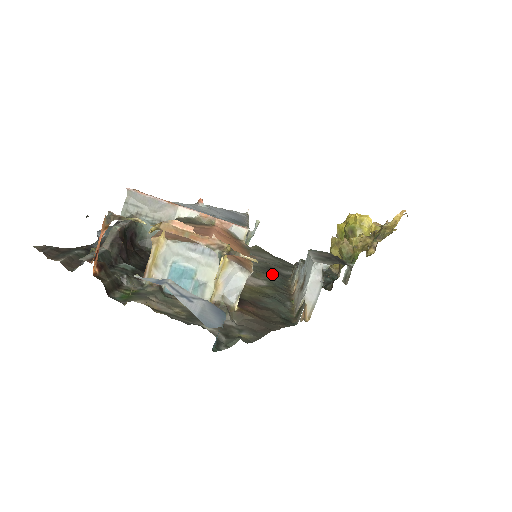
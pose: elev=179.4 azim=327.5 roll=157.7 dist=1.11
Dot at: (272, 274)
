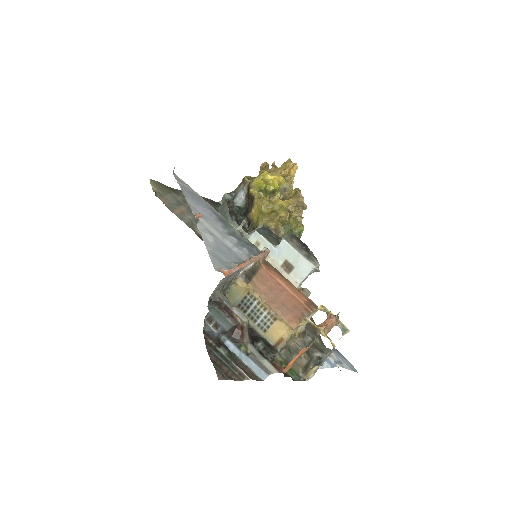
Dot at: occluded
